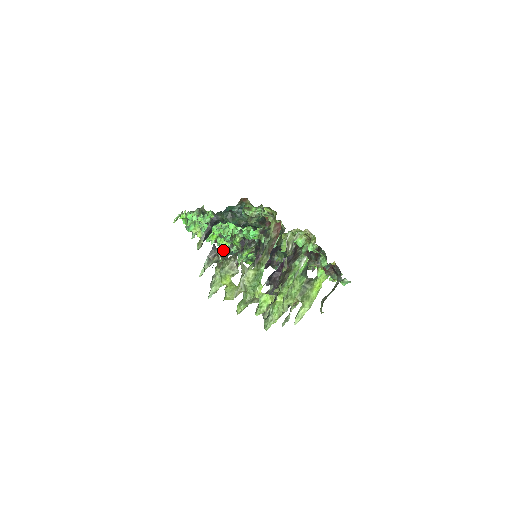
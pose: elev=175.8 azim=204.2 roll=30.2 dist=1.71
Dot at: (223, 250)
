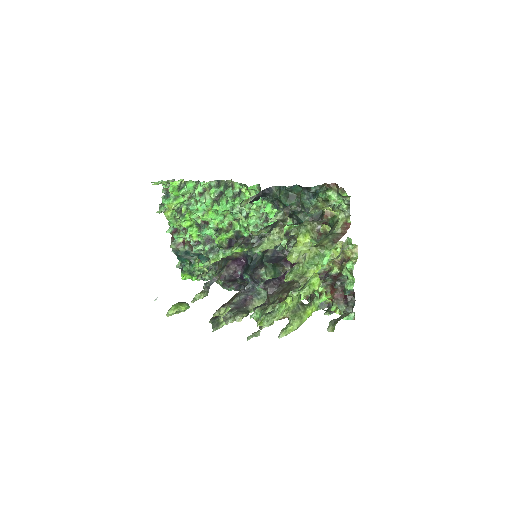
Dot at: (176, 245)
